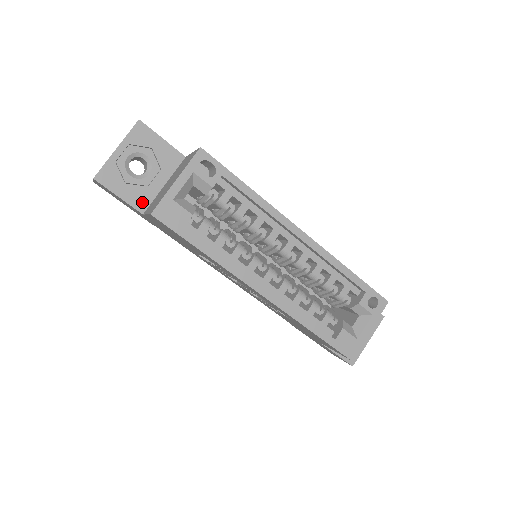
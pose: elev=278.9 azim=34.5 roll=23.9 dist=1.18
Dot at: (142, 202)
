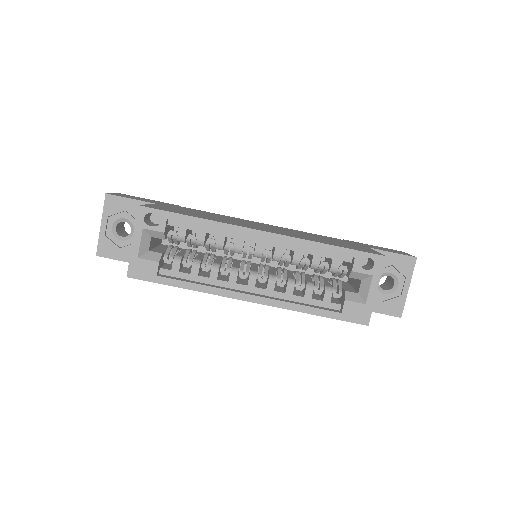
Dot at: occluded
